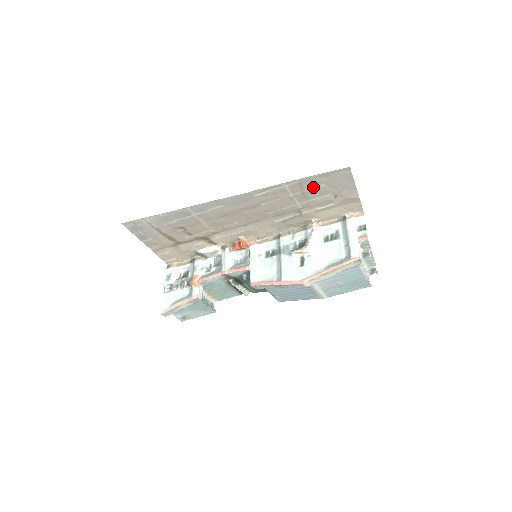
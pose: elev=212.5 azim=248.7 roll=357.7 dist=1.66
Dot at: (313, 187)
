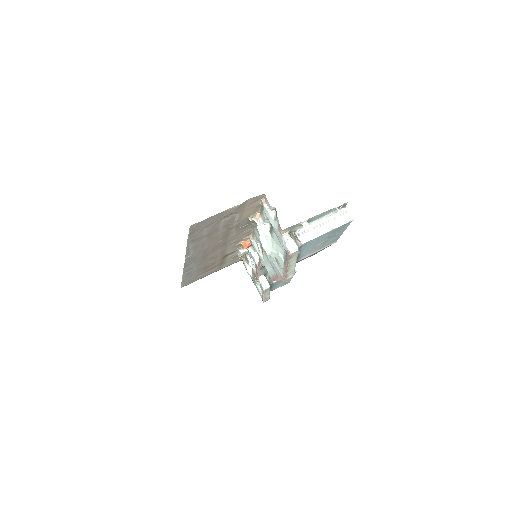
Dot at: (204, 233)
